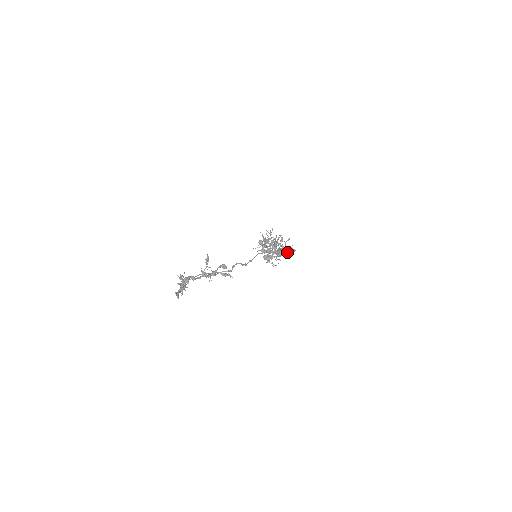
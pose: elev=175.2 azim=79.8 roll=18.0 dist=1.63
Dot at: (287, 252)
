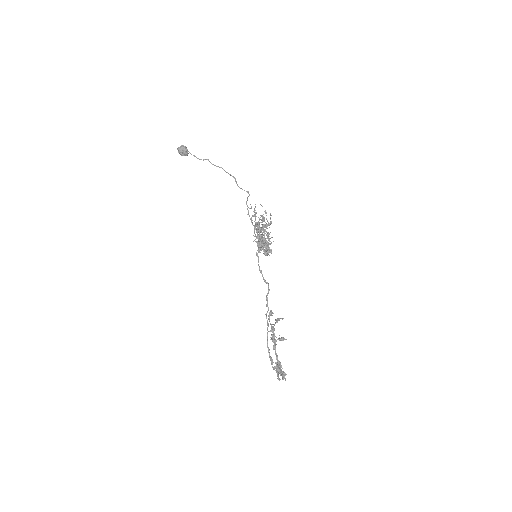
Dot at: (269, 225)
